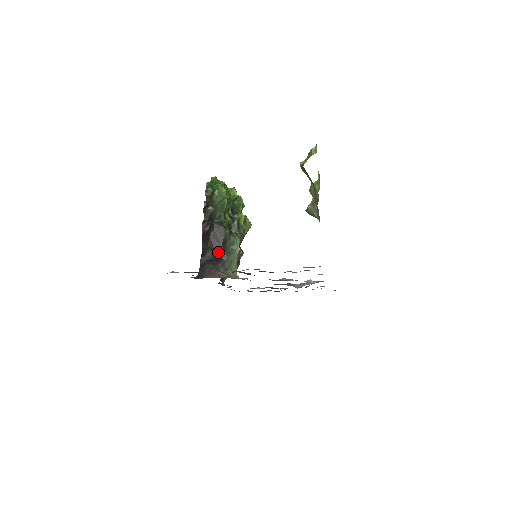
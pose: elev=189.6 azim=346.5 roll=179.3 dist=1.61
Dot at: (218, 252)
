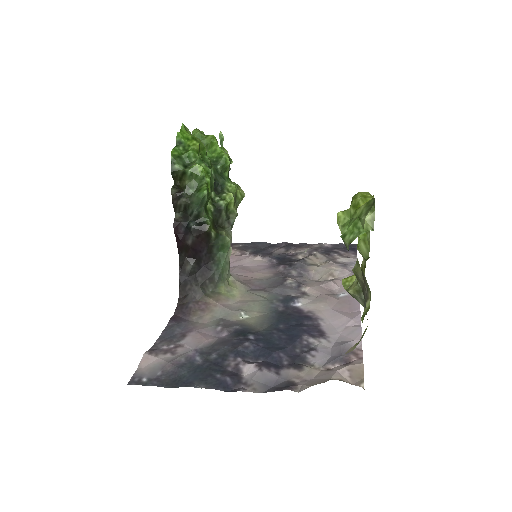
Dot at: (202, 262)
